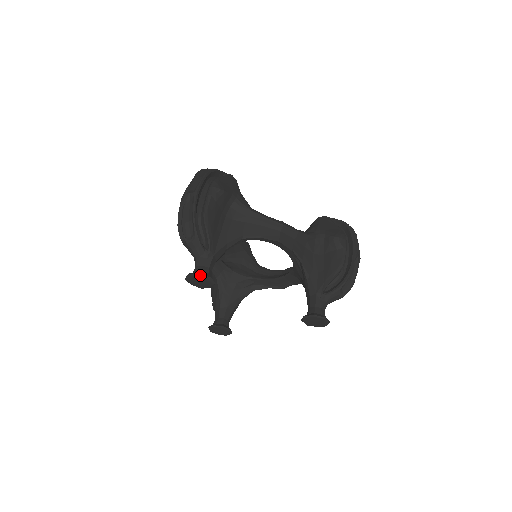
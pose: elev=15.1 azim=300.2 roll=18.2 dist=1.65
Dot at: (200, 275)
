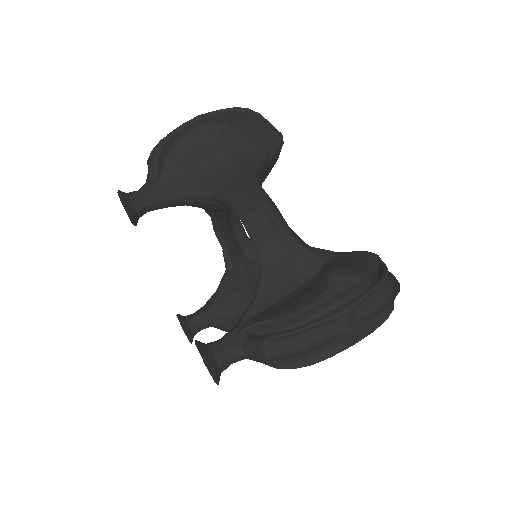
Dot at: (119, 193)
